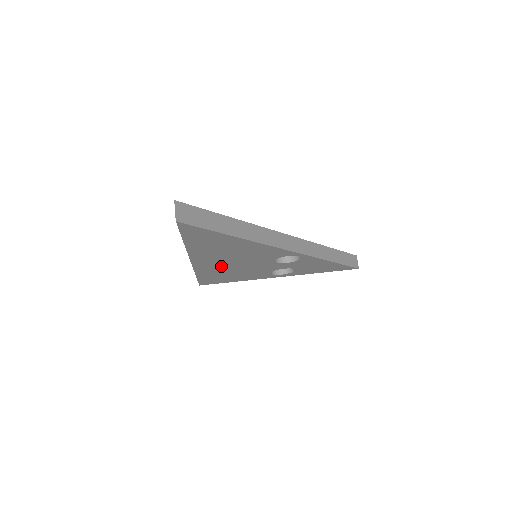
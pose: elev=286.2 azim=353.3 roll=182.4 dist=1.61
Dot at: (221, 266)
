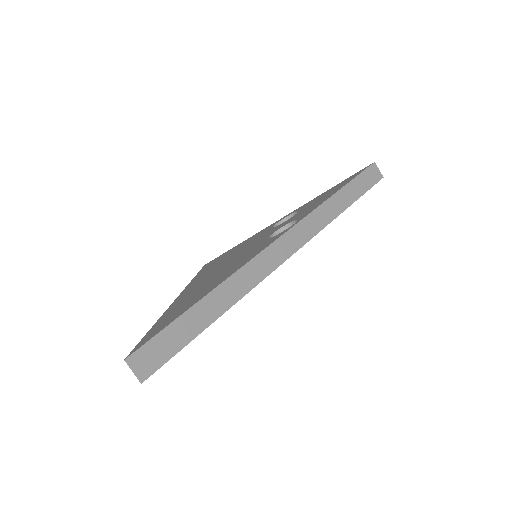
Dot at: occluded
